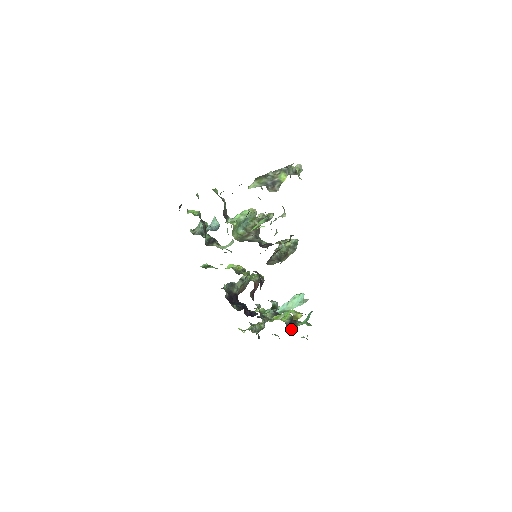
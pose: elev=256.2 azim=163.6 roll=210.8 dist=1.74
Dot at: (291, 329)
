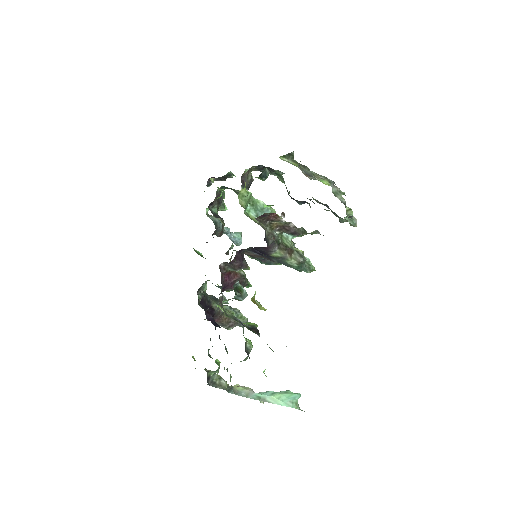
Dot at: (249, 357)
